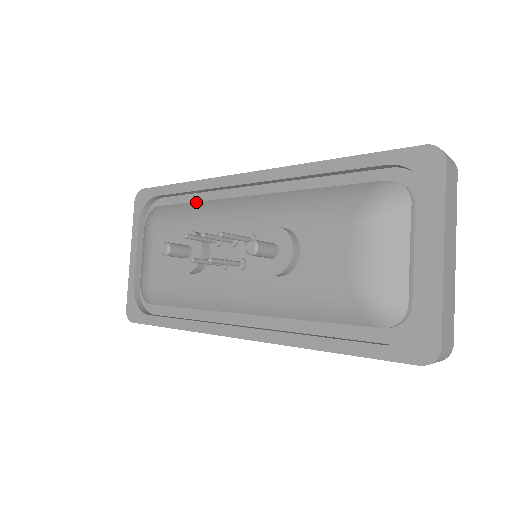
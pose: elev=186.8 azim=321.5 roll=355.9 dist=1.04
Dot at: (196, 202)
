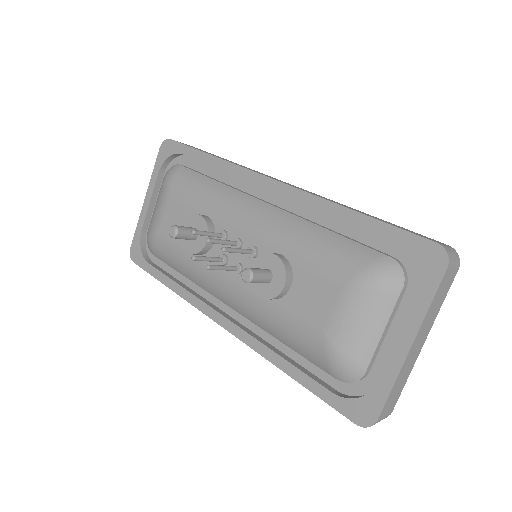
Dot at: (216, 181)
